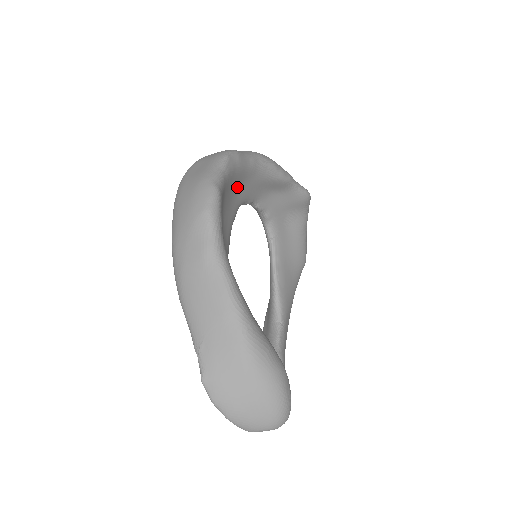
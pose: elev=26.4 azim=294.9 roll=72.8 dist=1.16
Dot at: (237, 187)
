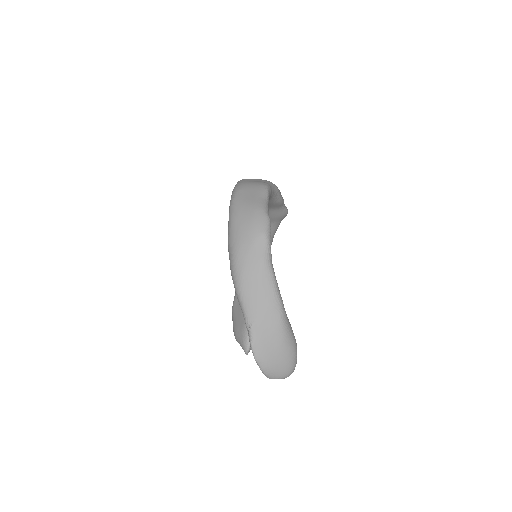
Dot at: occluded
